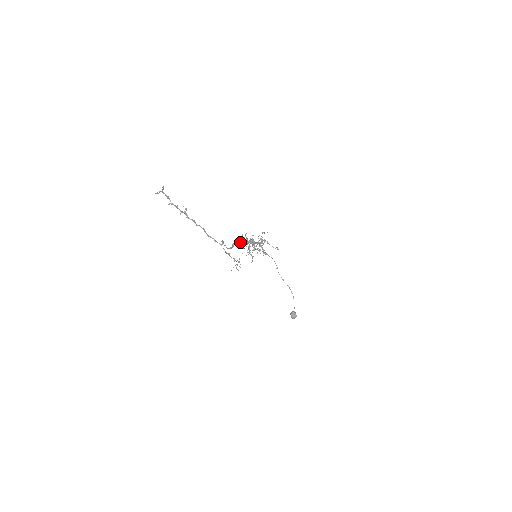
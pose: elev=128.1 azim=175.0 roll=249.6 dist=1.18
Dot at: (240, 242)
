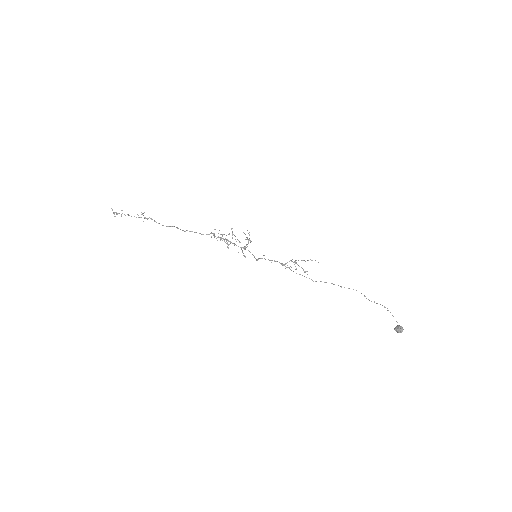
Dot at: (202, 234)
